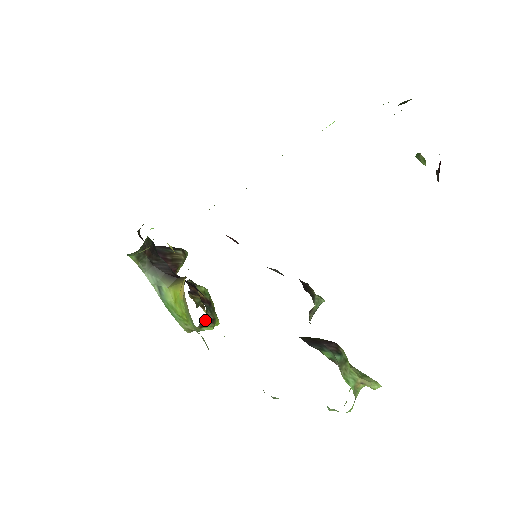
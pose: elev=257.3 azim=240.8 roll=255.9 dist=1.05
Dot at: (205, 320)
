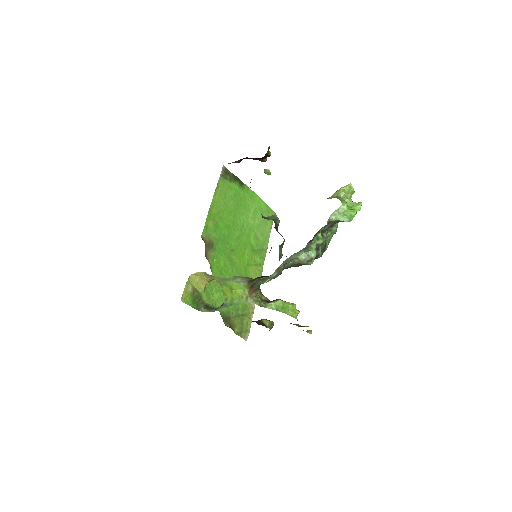
Dot at: (271, 301)
